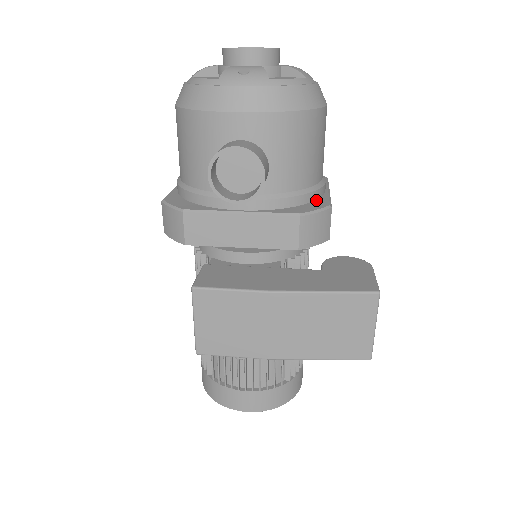
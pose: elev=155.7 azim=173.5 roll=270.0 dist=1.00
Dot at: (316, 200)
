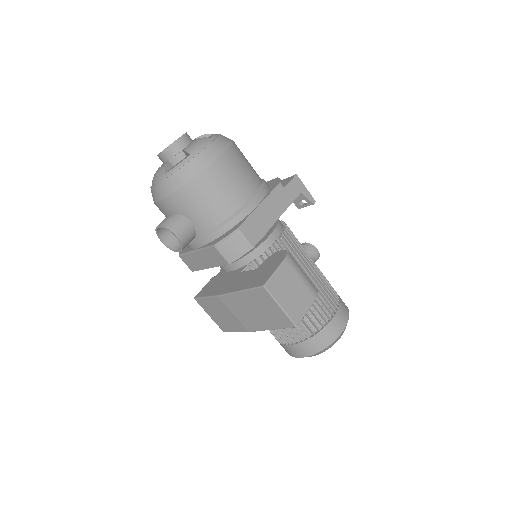
Dot at: (238, 223)
